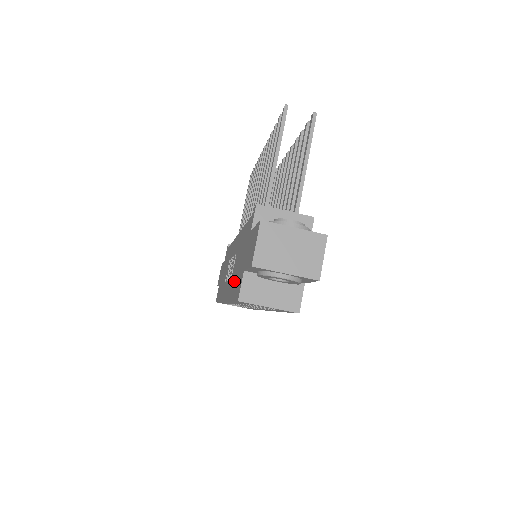
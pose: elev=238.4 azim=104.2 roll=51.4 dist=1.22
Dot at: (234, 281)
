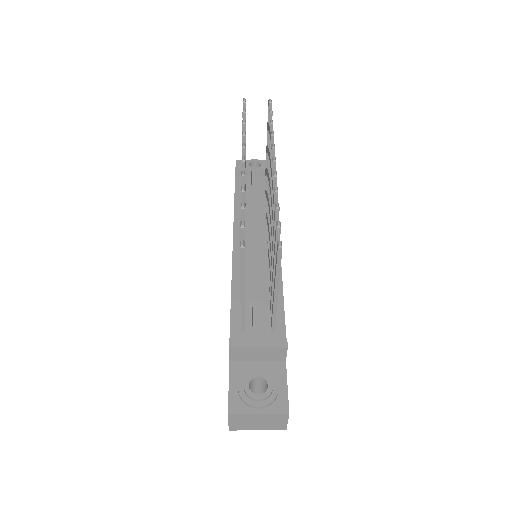
Dot at: occluded
